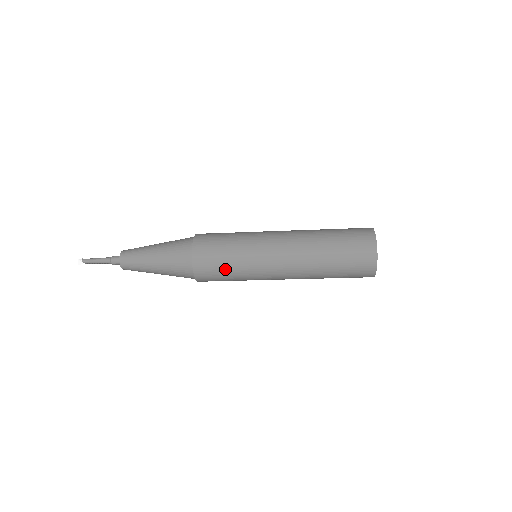
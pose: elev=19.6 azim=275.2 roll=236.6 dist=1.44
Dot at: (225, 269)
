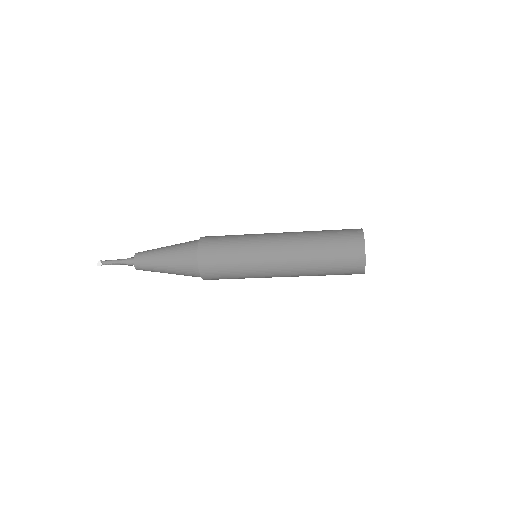
Dot at: (226, 253)
